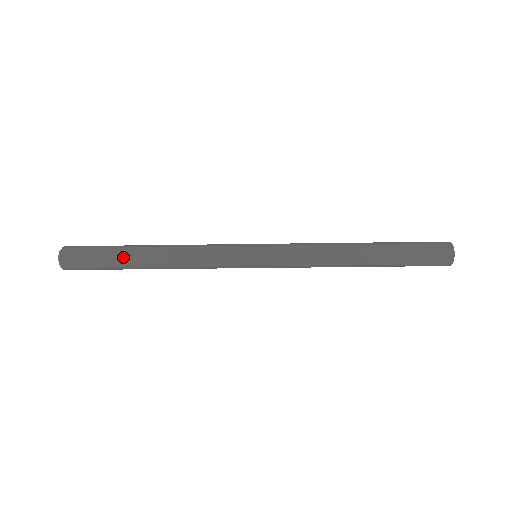
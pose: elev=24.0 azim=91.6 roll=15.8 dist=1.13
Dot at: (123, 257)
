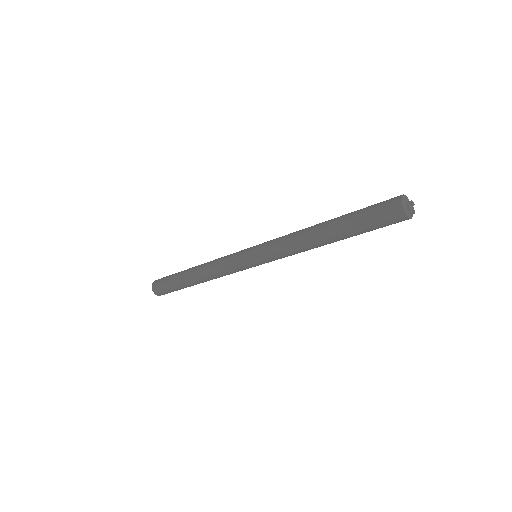
Dot at: (179, 278)
